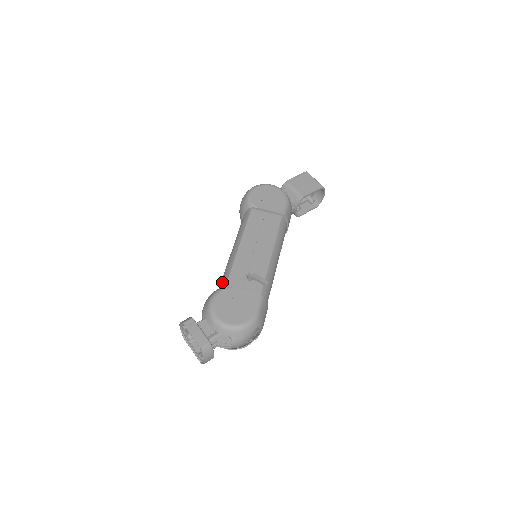
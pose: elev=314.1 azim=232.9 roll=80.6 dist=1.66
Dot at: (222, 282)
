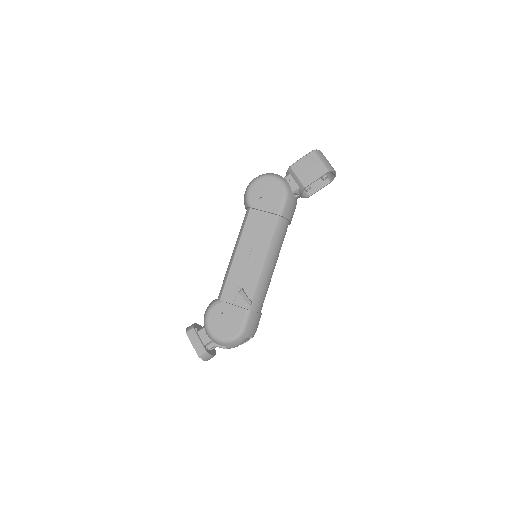
Dot at: (220, 291)
